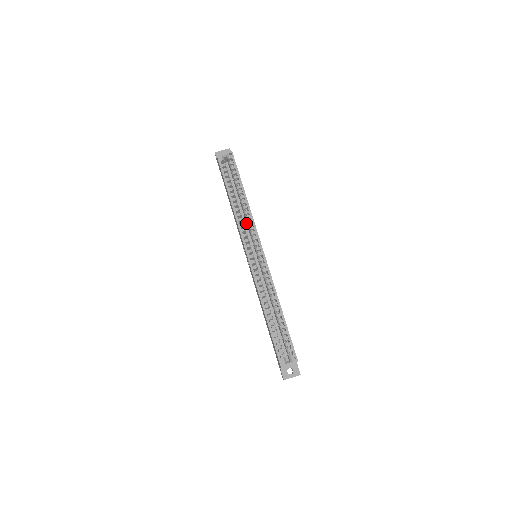
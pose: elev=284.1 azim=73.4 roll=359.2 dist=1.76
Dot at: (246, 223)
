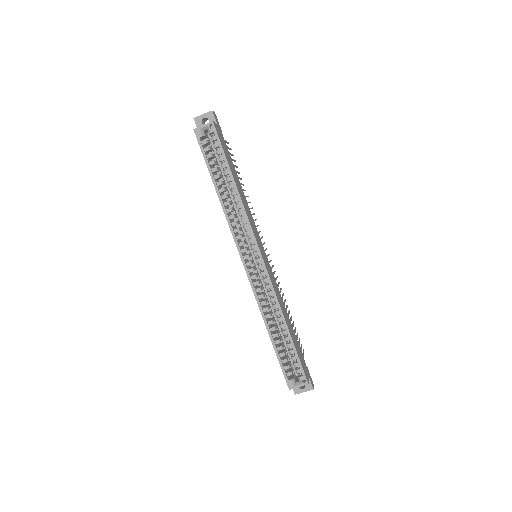
Dot at: occluded
